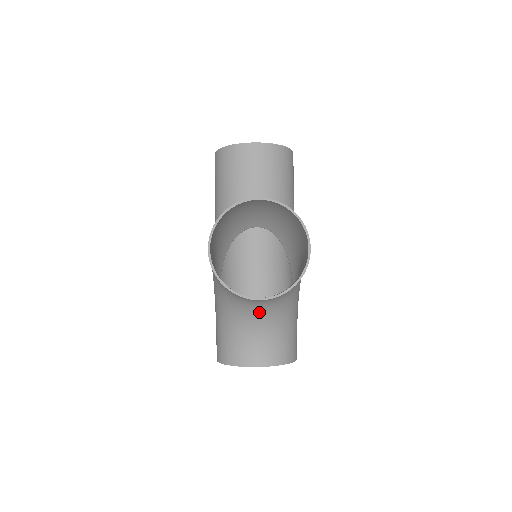
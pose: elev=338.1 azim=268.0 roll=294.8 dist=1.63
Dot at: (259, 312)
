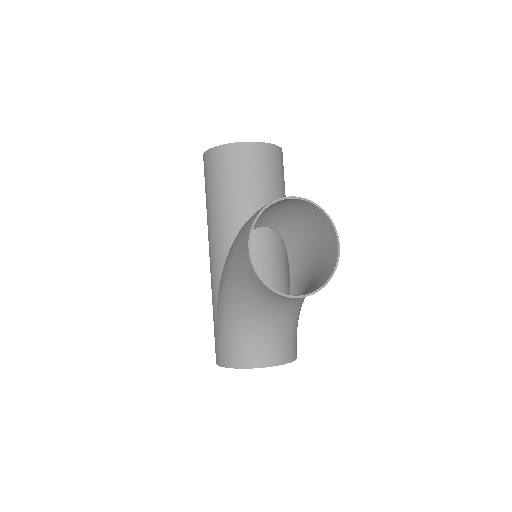
Dot at: (281, 311)
